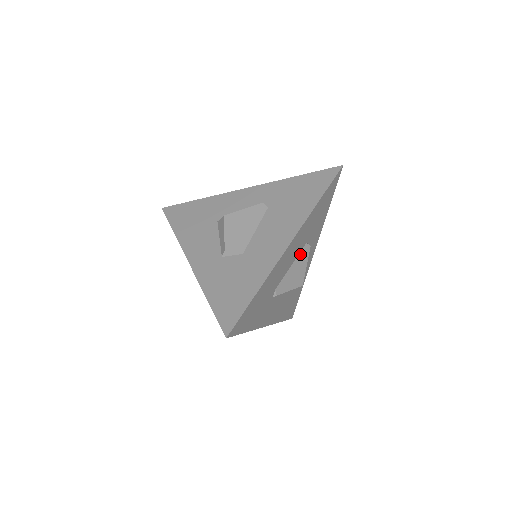
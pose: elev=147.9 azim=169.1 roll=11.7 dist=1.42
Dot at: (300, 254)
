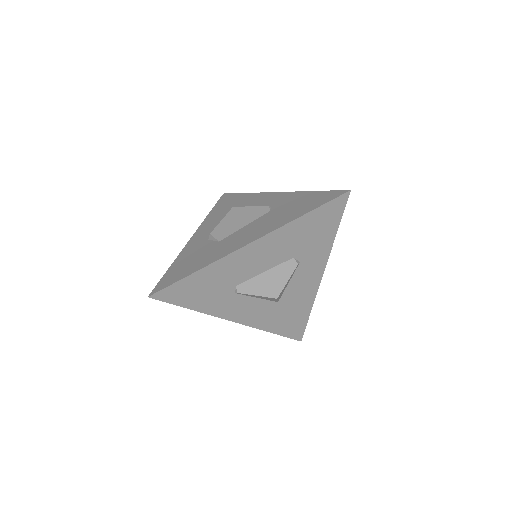
Dot at: (281, 266)
